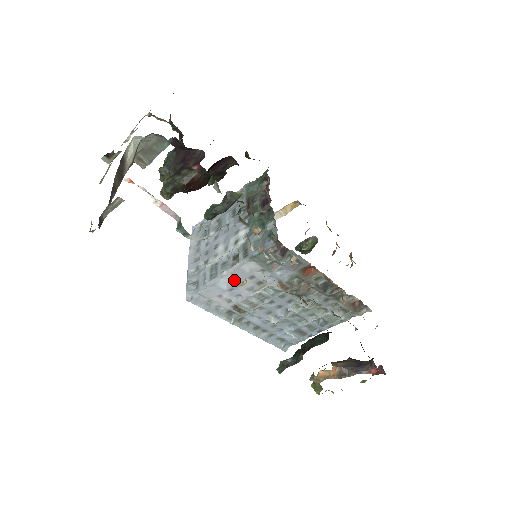
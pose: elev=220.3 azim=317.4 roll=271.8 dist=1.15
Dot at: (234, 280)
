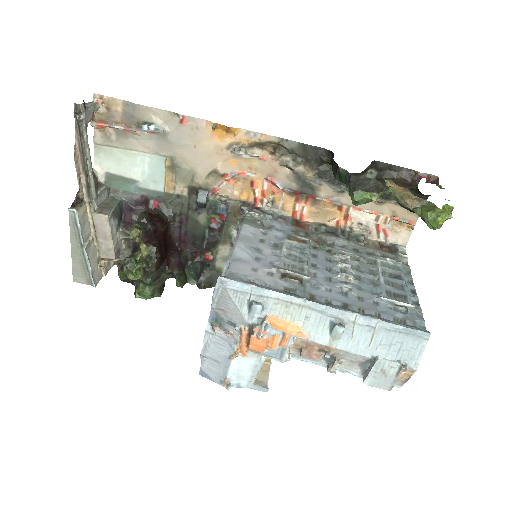
Dot at: (249, 247)
